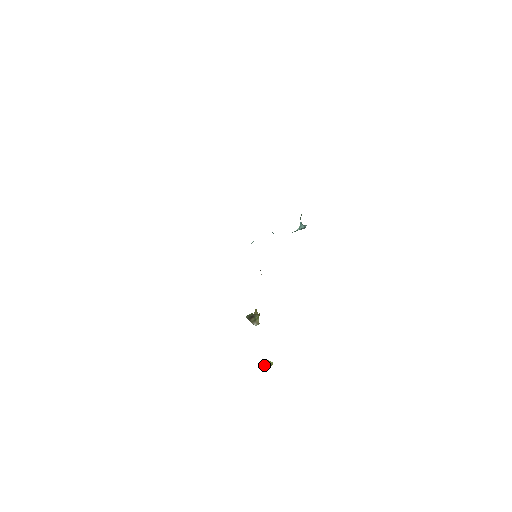
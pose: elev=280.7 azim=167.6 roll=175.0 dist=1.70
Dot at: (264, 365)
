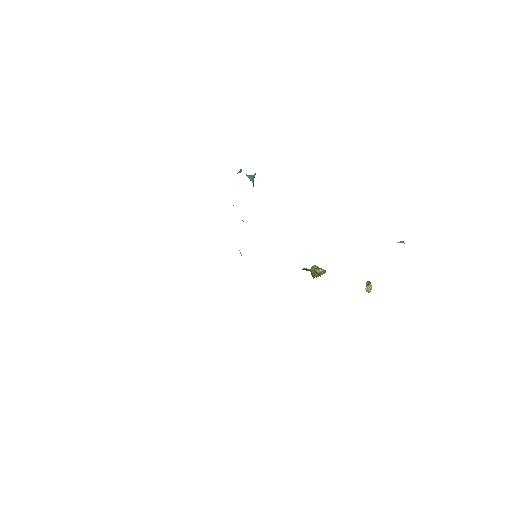
Dot at: (366, 291)
